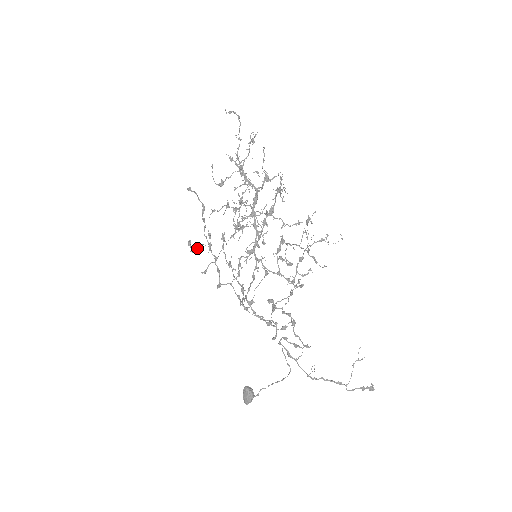
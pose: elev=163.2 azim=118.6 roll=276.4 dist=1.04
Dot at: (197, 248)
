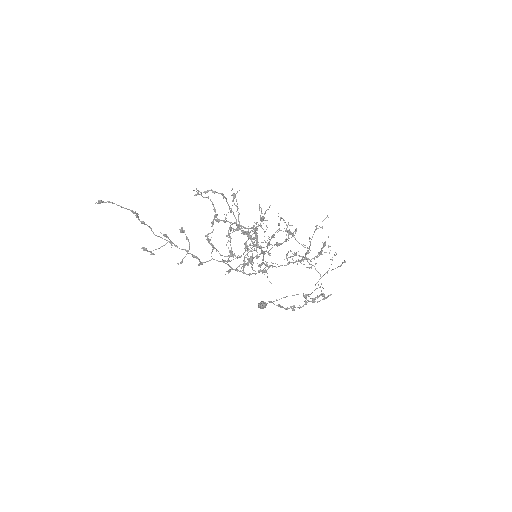
Dot at: occluded
